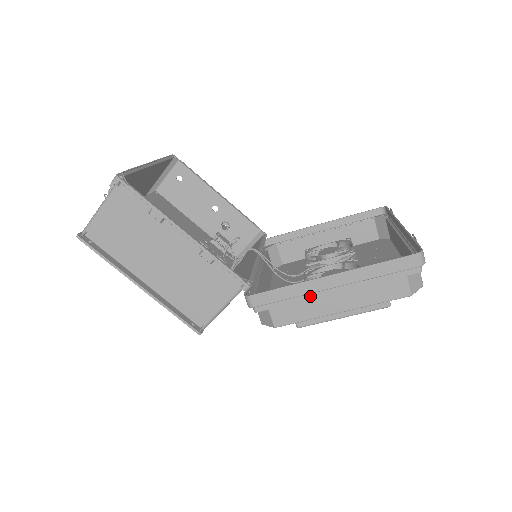
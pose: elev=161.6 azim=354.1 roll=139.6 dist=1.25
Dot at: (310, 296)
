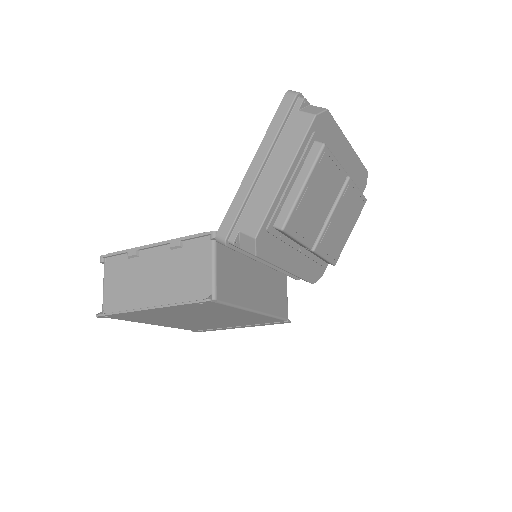
Dot at: (255, 192)
